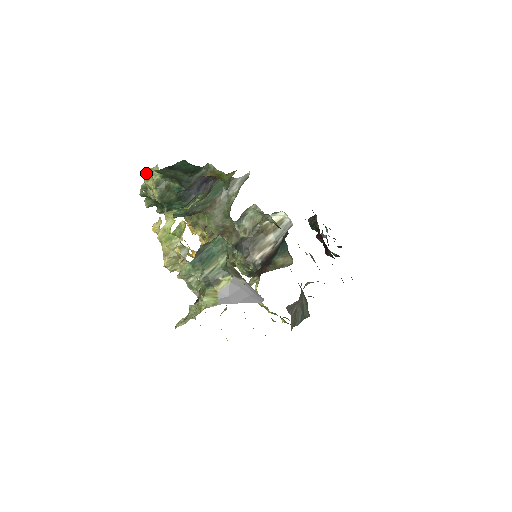
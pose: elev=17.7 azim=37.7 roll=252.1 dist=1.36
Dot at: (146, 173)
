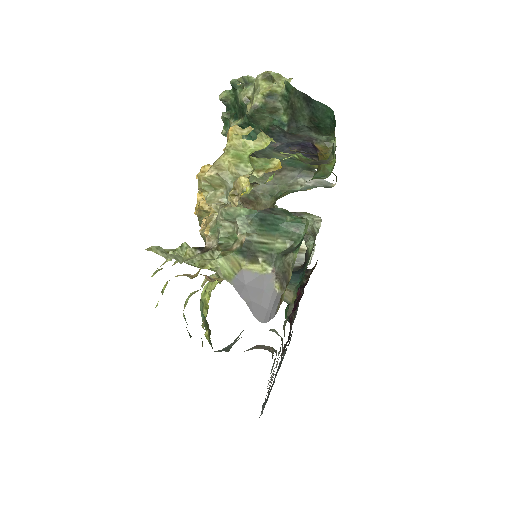
Dot at: (270, 72)
